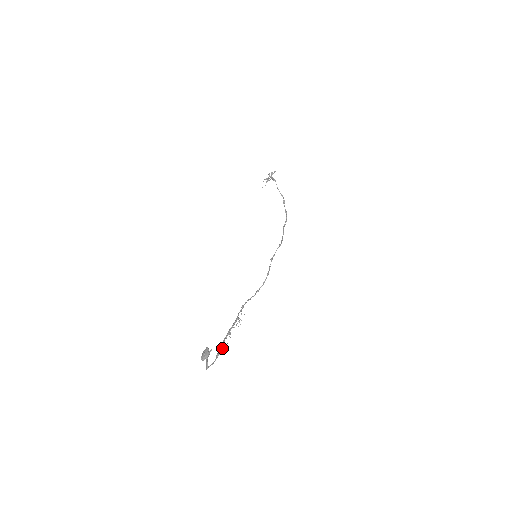
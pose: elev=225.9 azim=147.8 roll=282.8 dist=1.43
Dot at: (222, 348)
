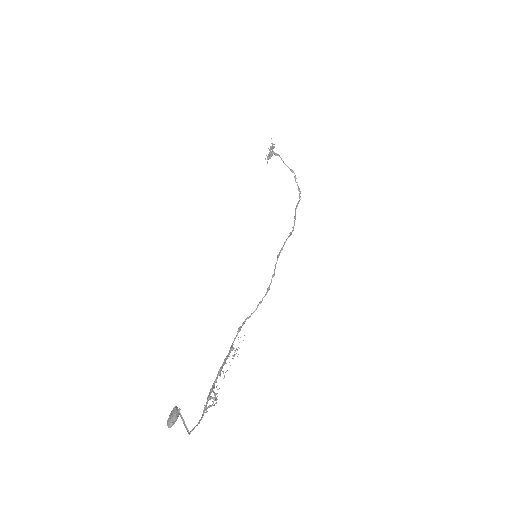
Dot at: (210, 397)
